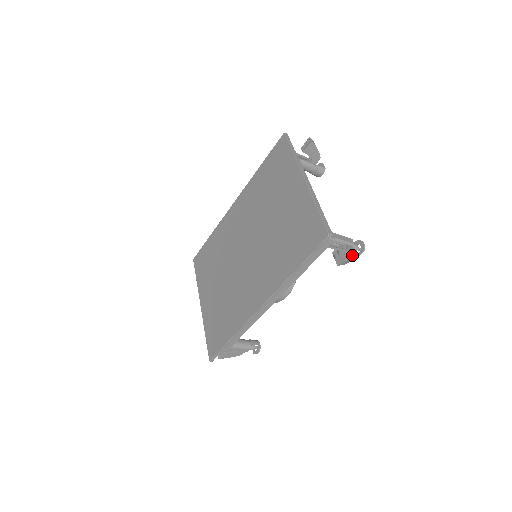
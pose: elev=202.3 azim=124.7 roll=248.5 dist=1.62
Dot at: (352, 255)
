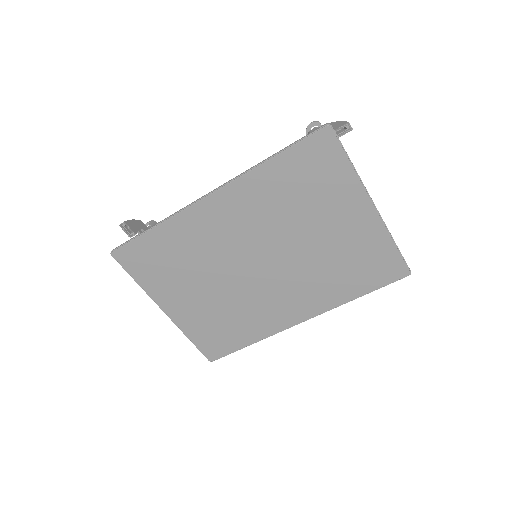
Dot at: occluded
